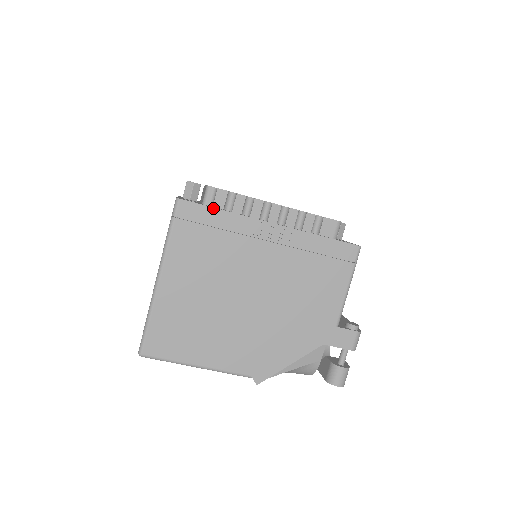
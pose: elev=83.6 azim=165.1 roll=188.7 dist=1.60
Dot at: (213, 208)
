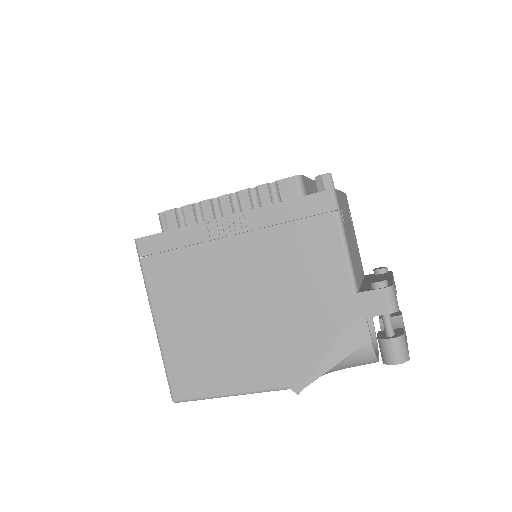
Dot at: (166, 232)
